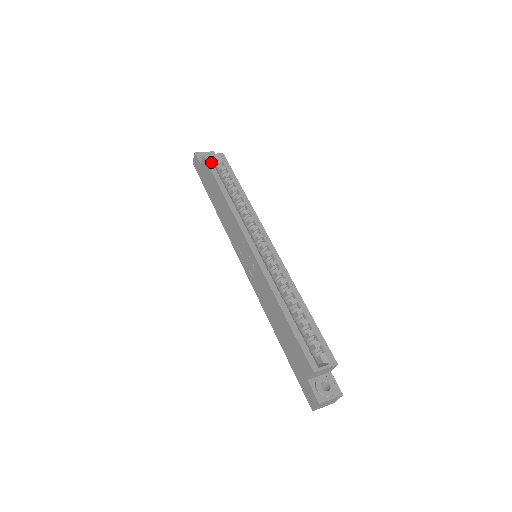
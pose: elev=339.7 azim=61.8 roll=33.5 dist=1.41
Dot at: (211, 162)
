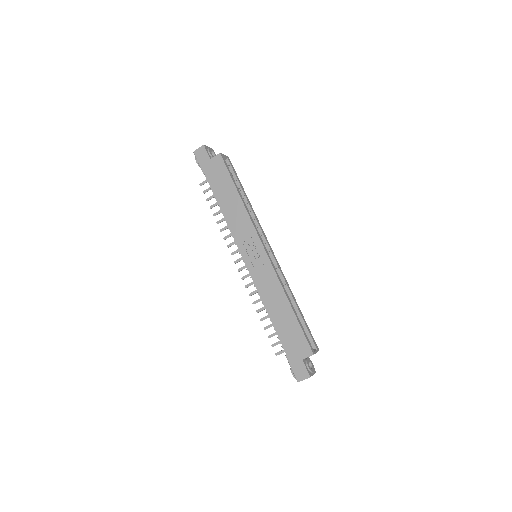
Dot at: occluded
